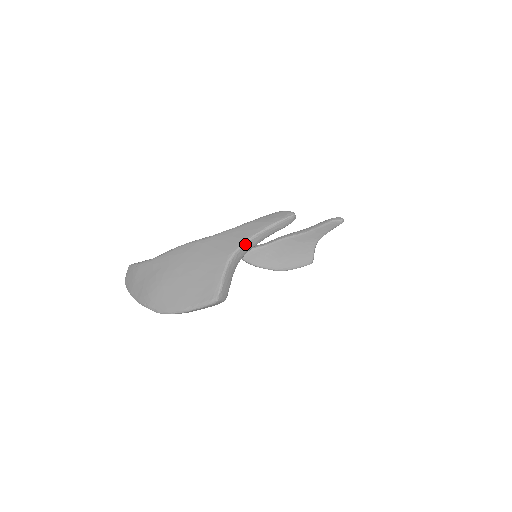
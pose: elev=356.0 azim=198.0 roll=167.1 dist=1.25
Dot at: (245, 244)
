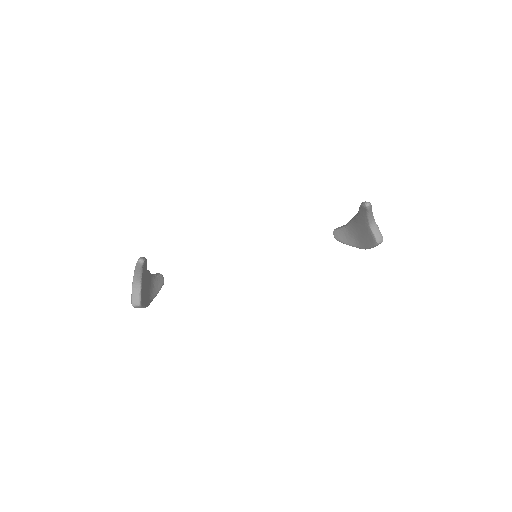
Dot at: (134, 276)
